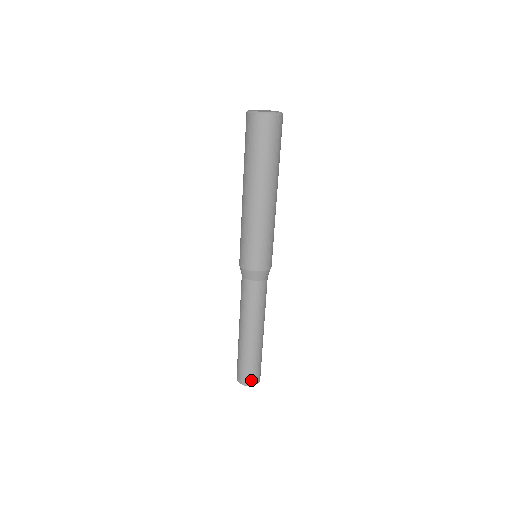
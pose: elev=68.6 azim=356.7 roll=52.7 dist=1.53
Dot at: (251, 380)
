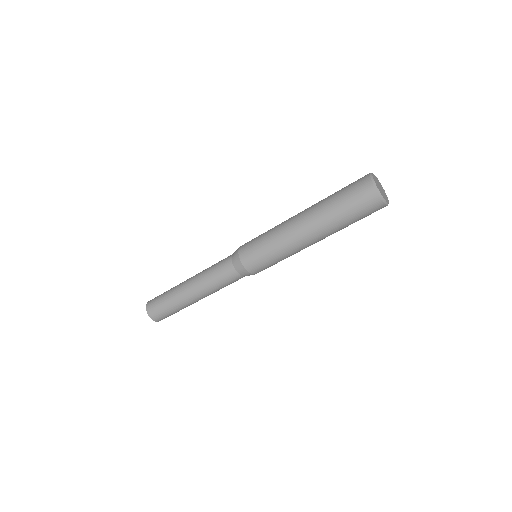
Dot at: occluded
